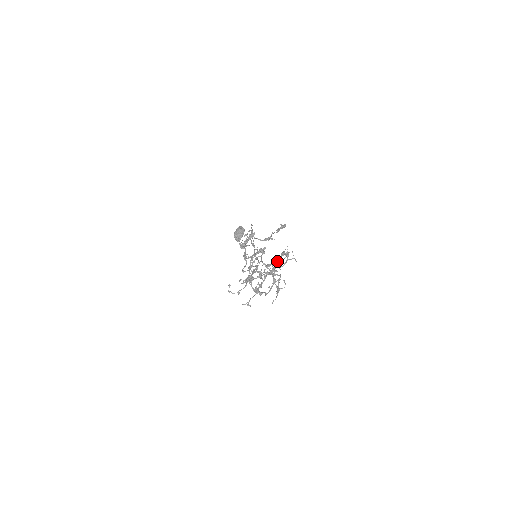
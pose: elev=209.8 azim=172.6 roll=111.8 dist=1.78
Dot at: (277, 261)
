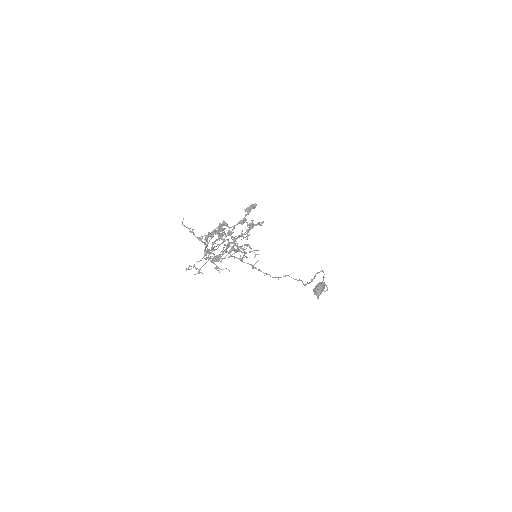
Dot at: (245, 234)
